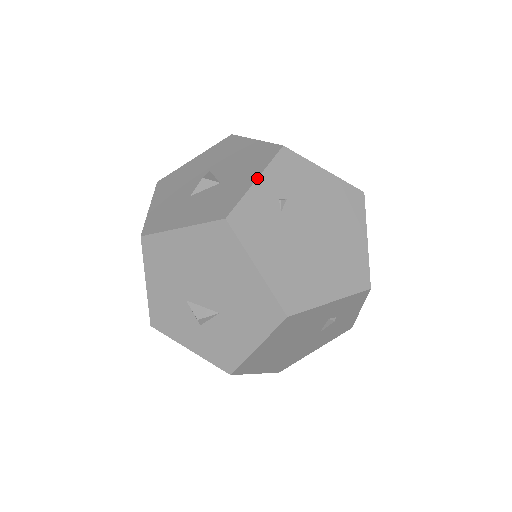
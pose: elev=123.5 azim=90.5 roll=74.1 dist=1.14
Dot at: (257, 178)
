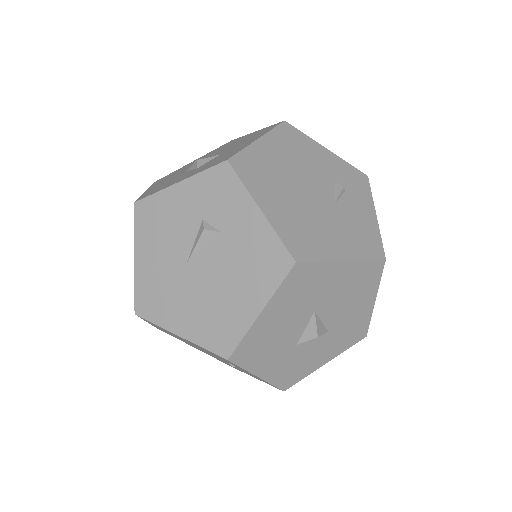
Dot at: occluded
